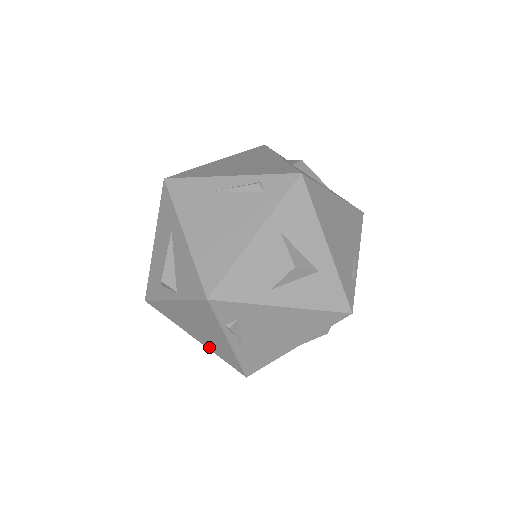
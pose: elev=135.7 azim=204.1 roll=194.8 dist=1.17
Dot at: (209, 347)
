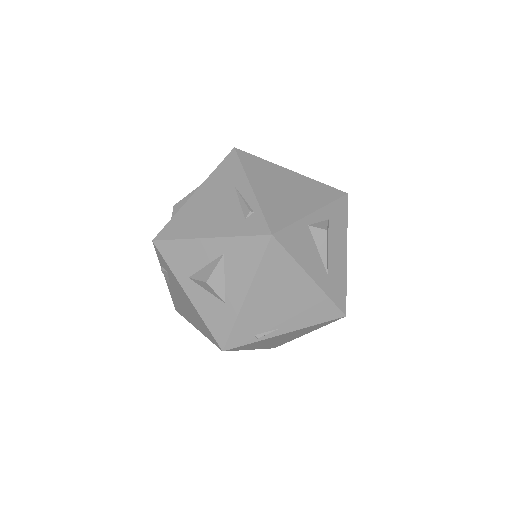
Dot at: occluded
